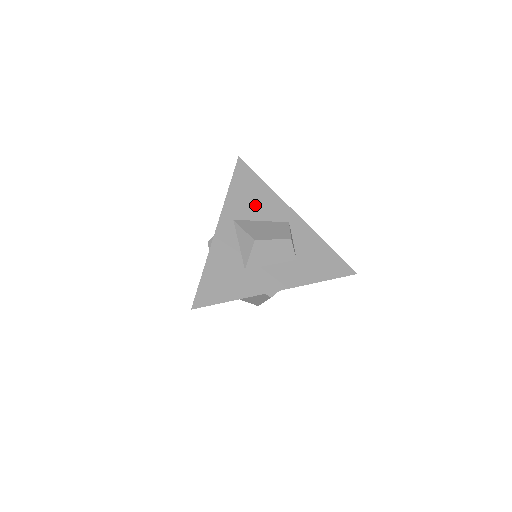
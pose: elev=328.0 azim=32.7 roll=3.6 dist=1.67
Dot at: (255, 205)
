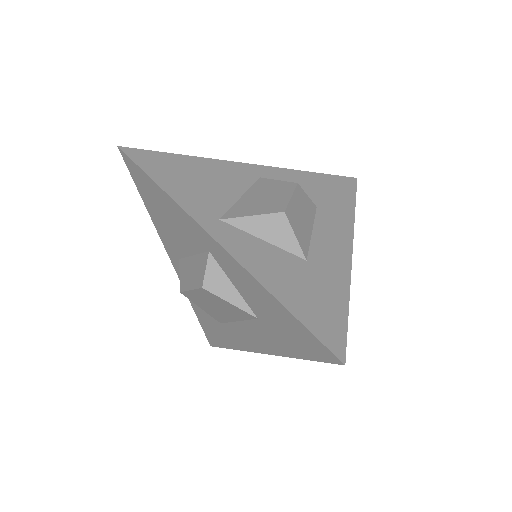
Dot at: (212, 186)
